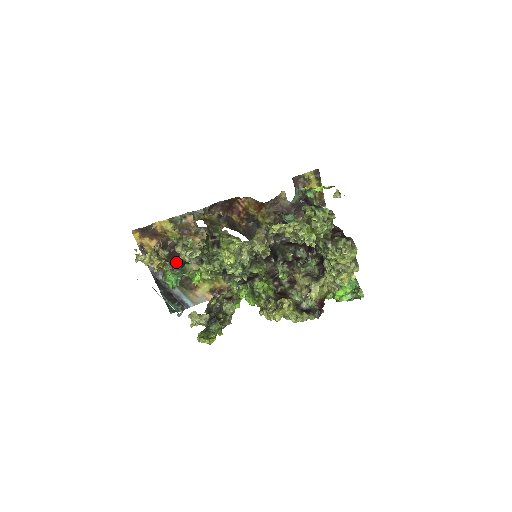
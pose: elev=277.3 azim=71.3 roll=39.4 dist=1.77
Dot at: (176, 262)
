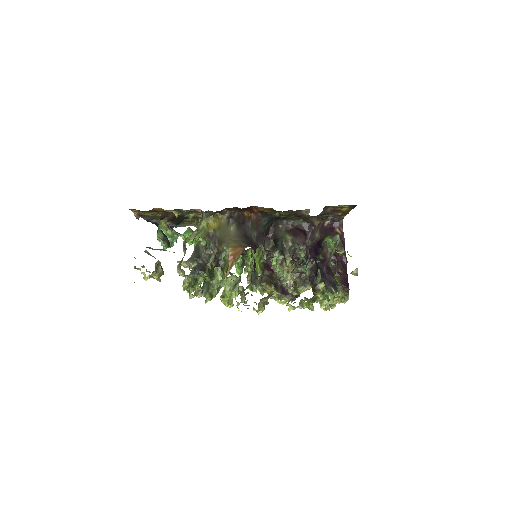
Dot at: (173, 221)
